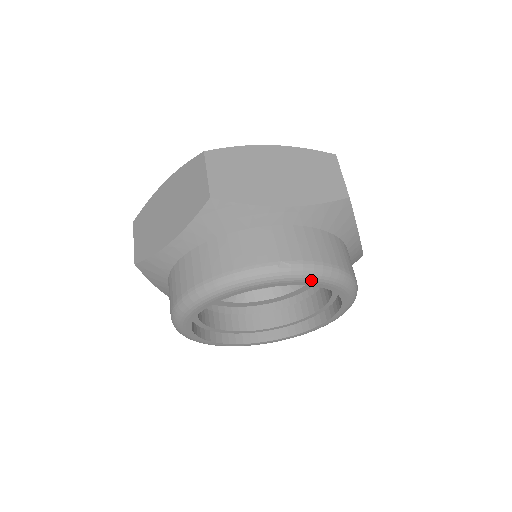
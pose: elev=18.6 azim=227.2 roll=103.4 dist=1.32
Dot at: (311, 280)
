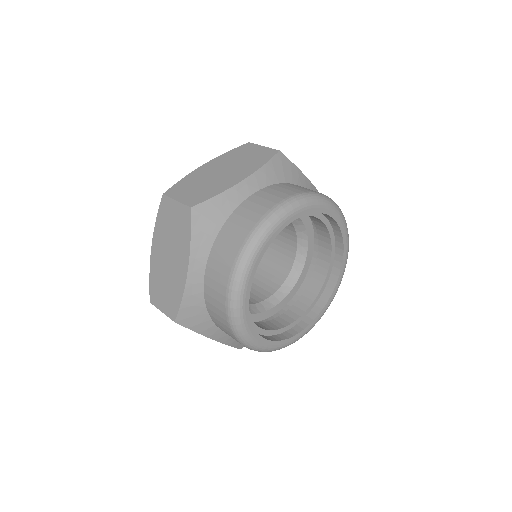
Dot at: (344, 223)
